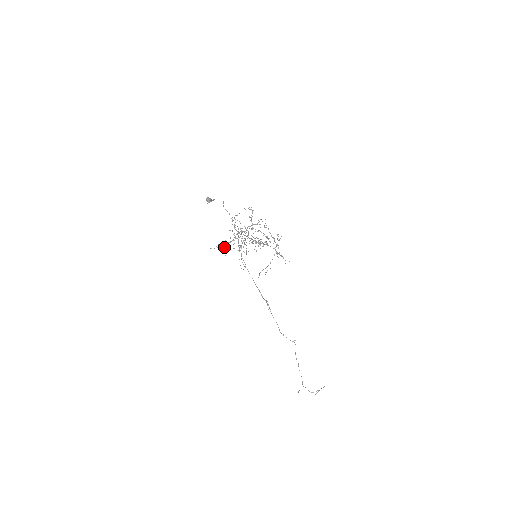
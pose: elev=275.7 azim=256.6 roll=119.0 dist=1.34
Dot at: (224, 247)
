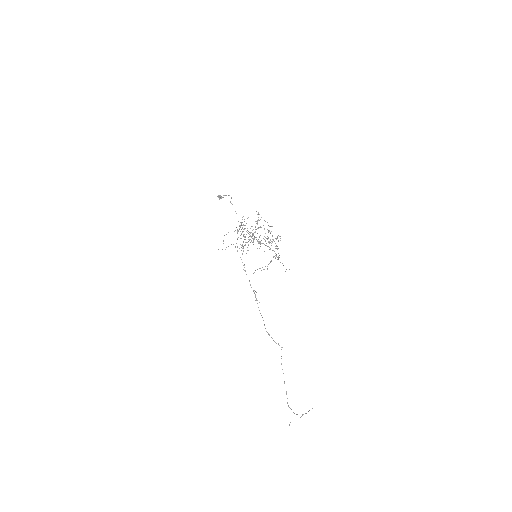
Dot at: occluded
